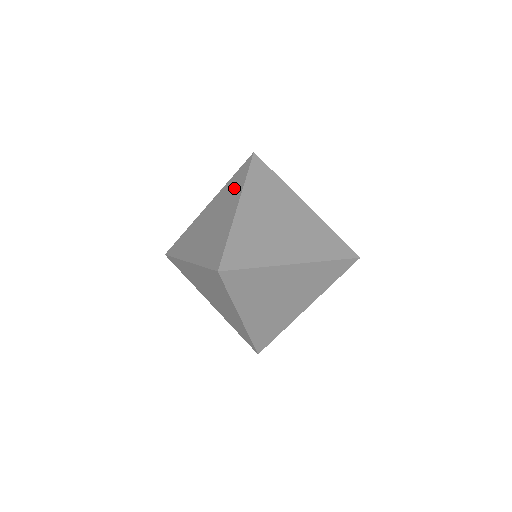
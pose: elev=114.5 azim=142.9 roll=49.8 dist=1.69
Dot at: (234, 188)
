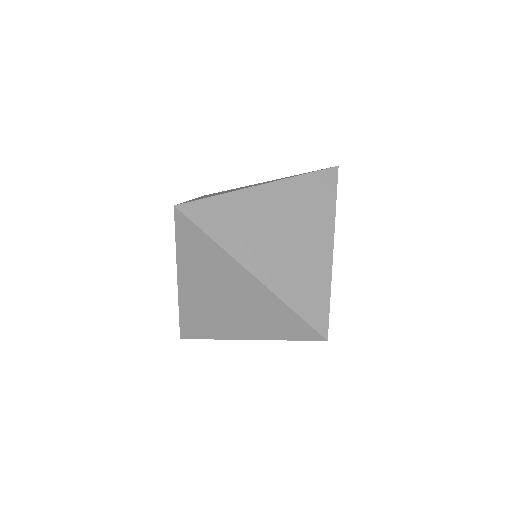
Dot at: (287, 177)
